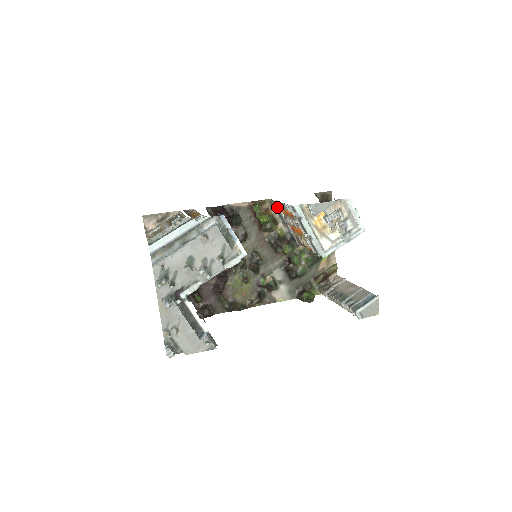
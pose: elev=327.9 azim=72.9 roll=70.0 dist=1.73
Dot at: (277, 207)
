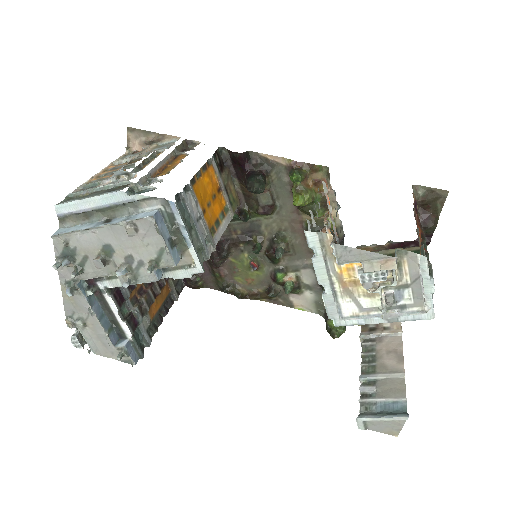
Dot at: occluded
